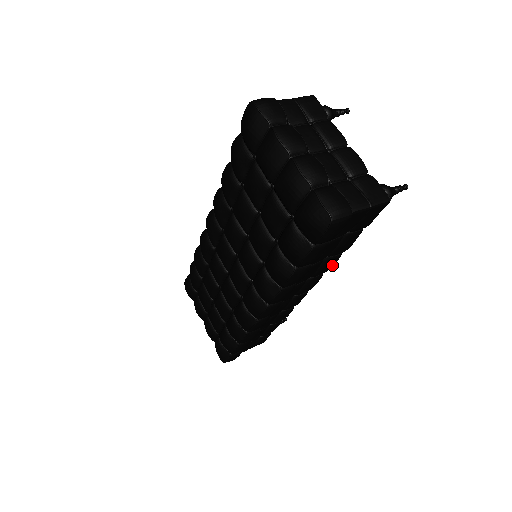
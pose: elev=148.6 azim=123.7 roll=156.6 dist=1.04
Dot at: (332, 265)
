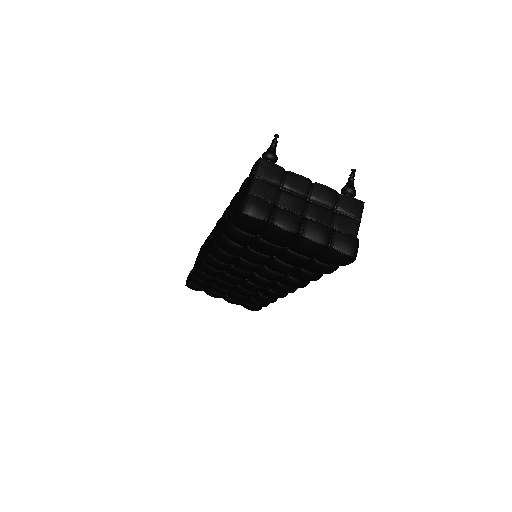
Dot at: occluded
